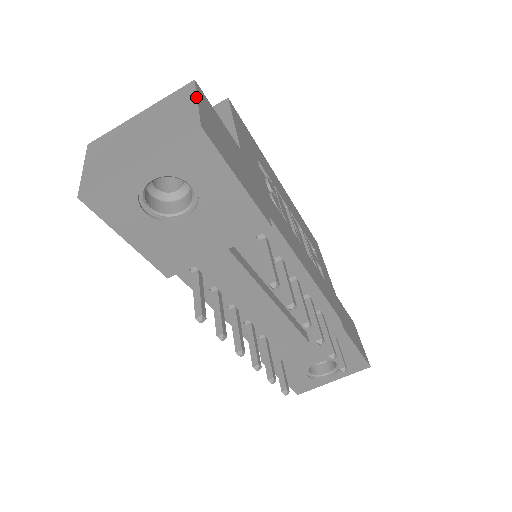
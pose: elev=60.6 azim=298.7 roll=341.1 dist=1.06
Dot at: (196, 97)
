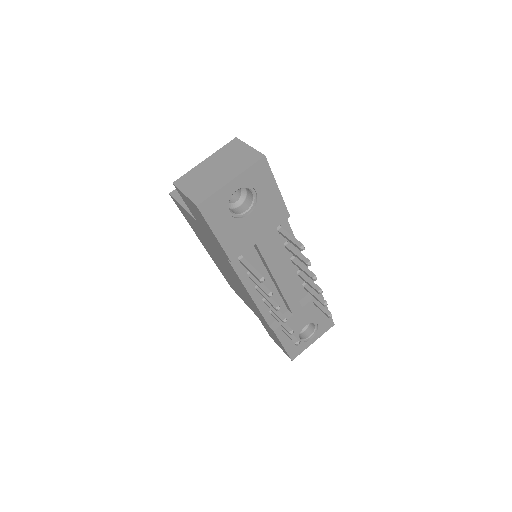
Dot at: (247, 144)
